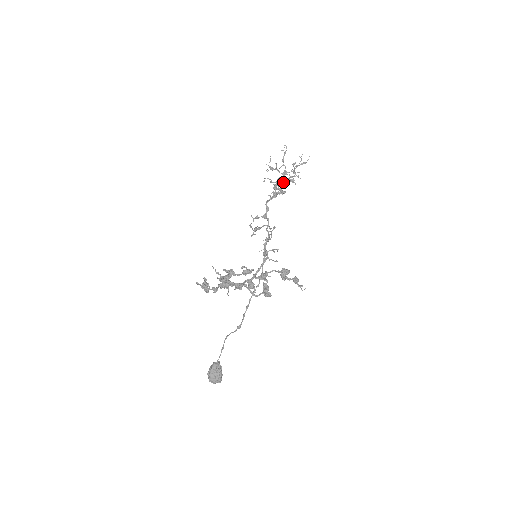
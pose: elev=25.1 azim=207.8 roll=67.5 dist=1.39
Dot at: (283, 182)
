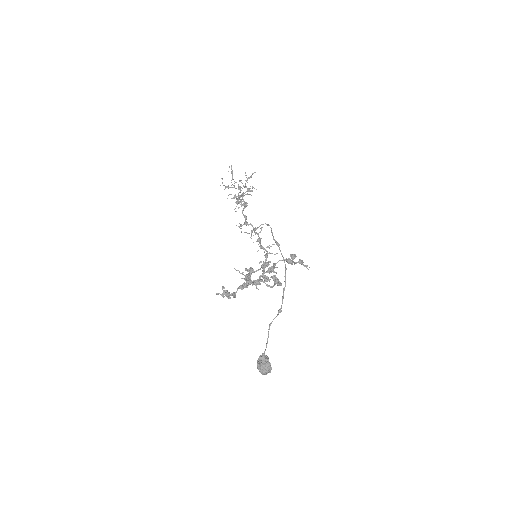
Dot at: occluded
